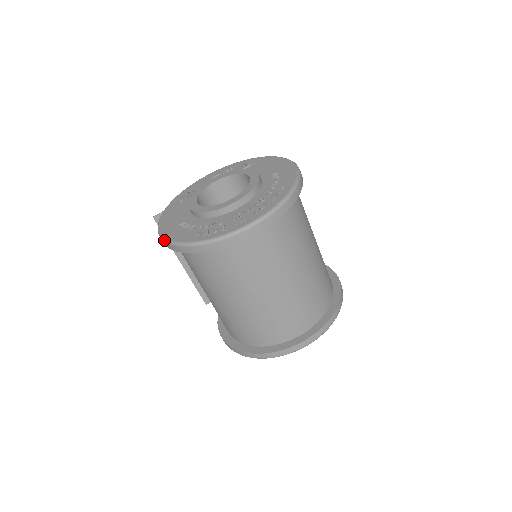
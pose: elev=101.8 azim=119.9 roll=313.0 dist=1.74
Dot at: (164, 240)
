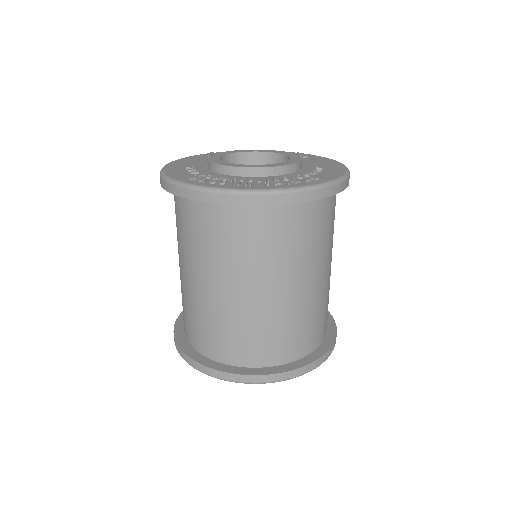
Dot at: (160, 173)
